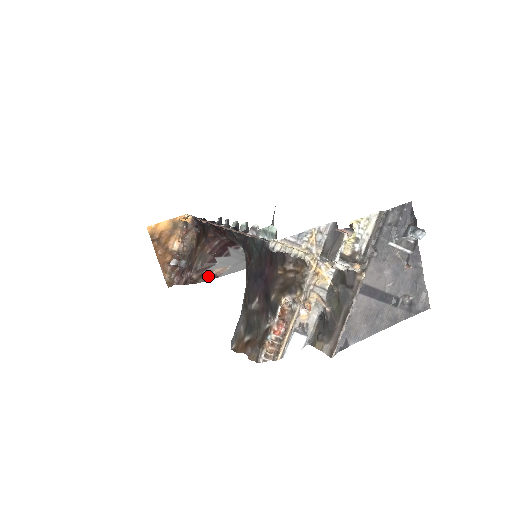
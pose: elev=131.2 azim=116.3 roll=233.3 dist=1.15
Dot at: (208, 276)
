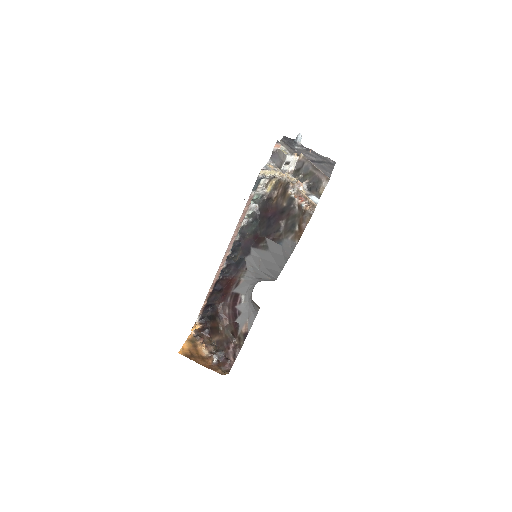
Dot at: (243, 336)
